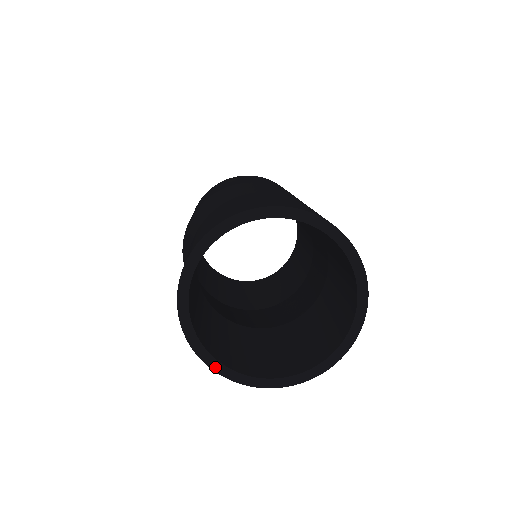
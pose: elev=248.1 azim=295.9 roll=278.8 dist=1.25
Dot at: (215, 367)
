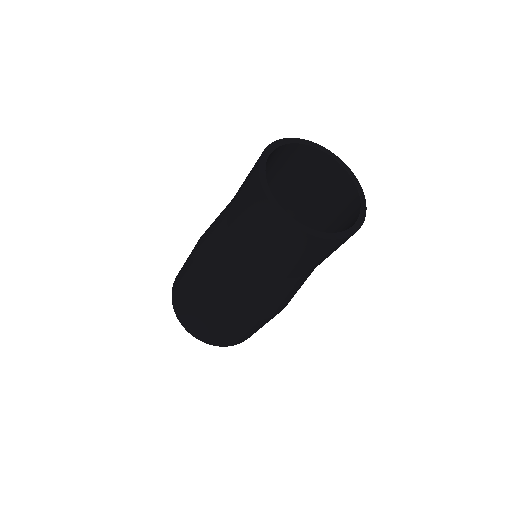
Dot at: (286, 217)
